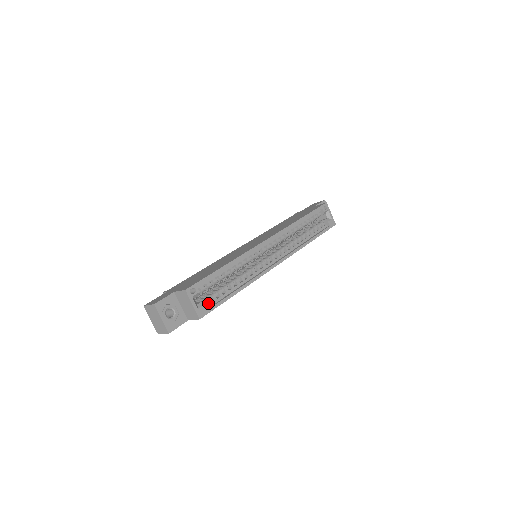
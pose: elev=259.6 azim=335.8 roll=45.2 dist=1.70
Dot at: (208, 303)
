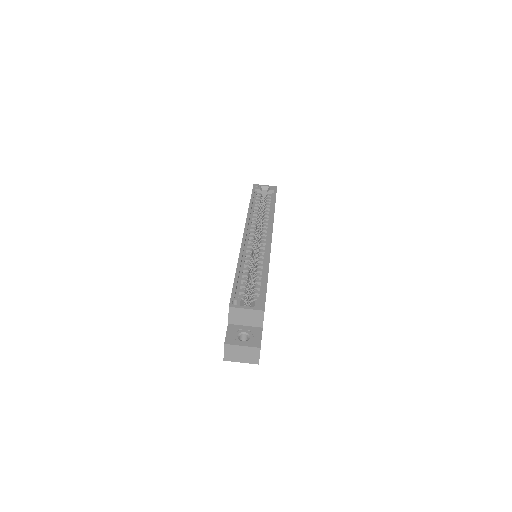
Dot at: (257, 299)
